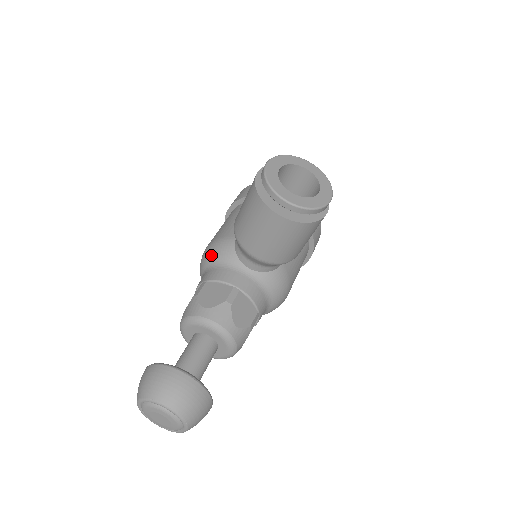
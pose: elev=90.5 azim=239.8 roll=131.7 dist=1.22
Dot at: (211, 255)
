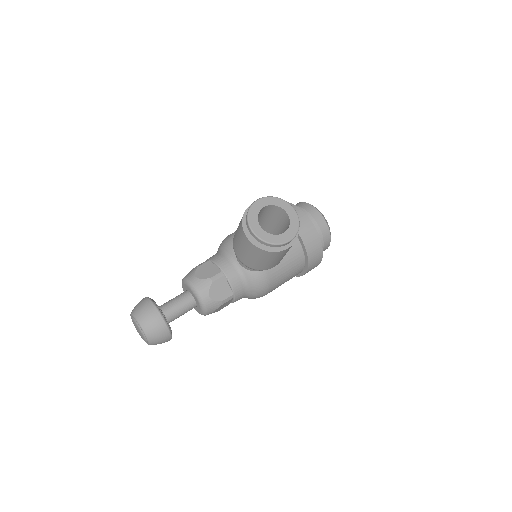
Dot at: (223, 243)
